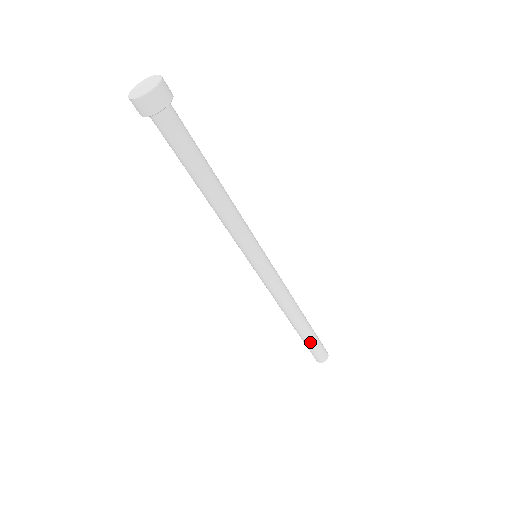
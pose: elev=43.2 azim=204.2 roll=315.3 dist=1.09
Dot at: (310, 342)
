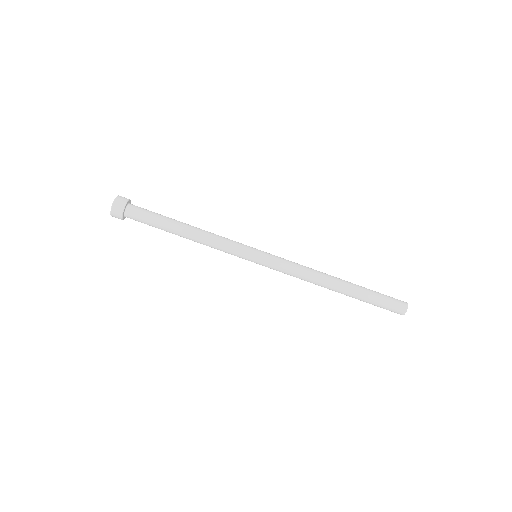
Dot at: (368, 301)
